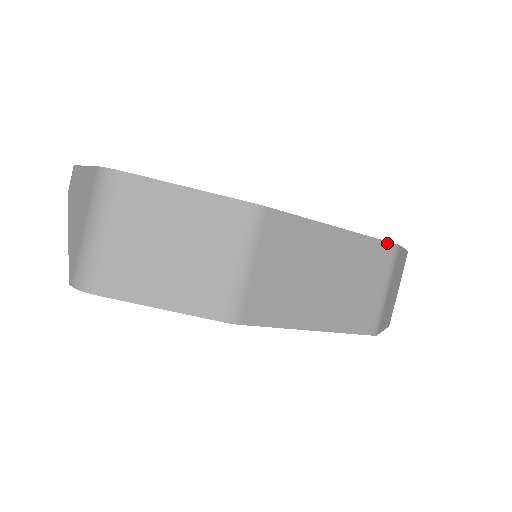
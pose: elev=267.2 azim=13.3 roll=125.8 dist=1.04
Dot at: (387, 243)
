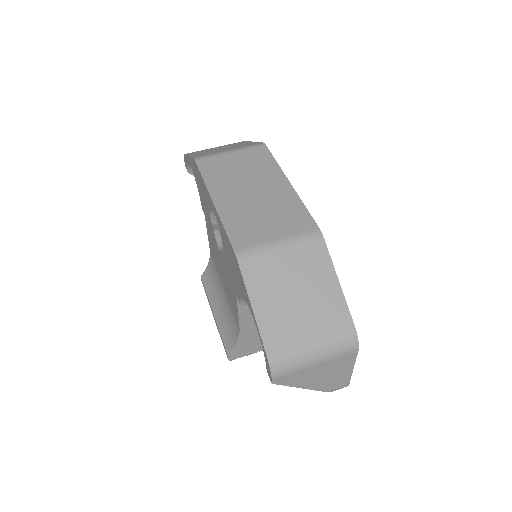
Dot at: (313, 221)
